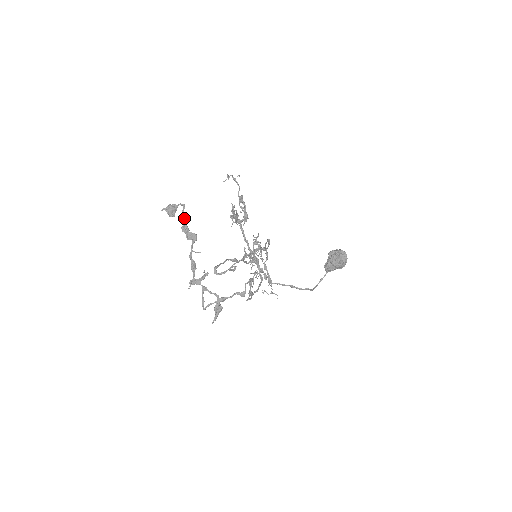
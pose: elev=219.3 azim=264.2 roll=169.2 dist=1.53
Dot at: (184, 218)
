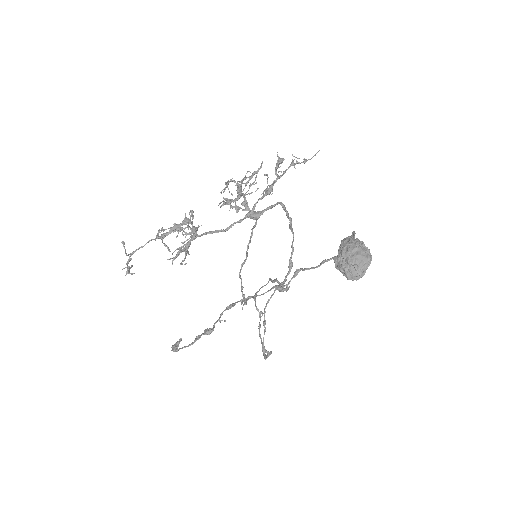
Dot at: occluded
